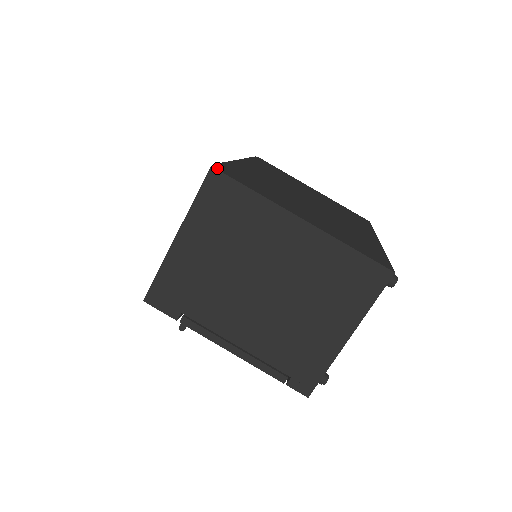
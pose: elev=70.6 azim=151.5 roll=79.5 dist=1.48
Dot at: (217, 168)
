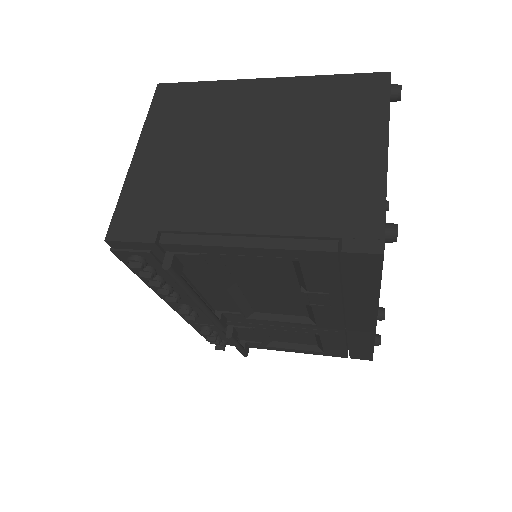
Dot at: occluded
